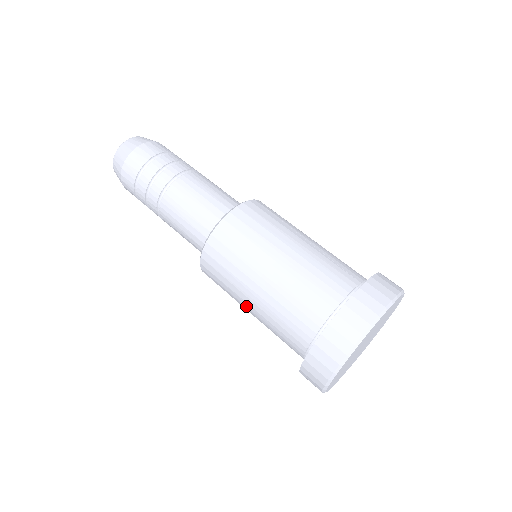
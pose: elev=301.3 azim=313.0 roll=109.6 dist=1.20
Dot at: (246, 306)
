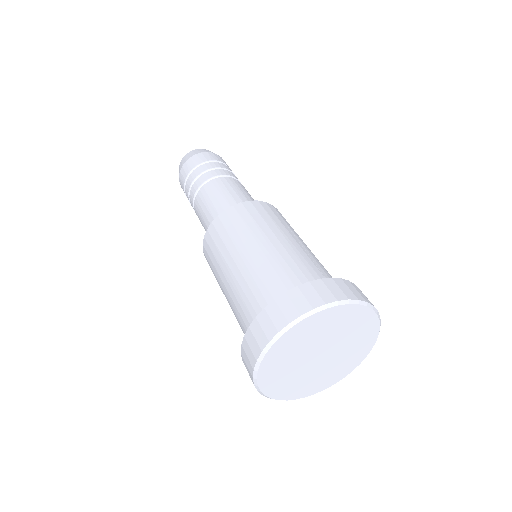
Dot at: (223, 288)
